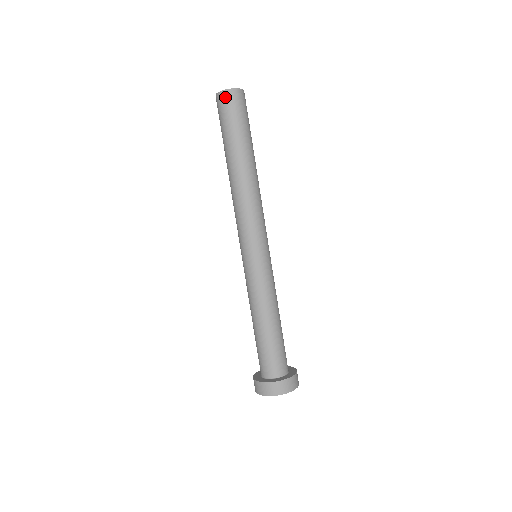
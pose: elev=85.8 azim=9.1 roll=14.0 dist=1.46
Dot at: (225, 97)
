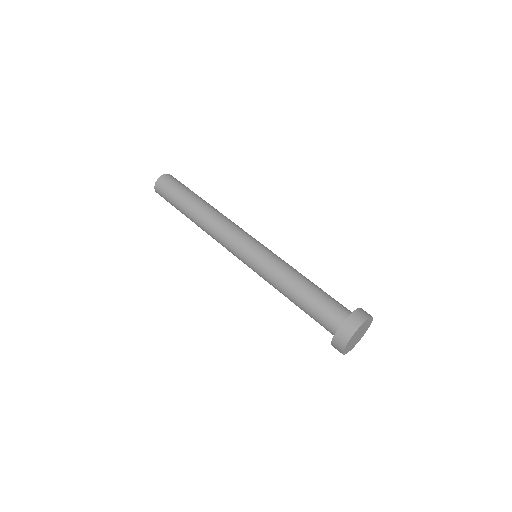
Dot at: (158, 186)
